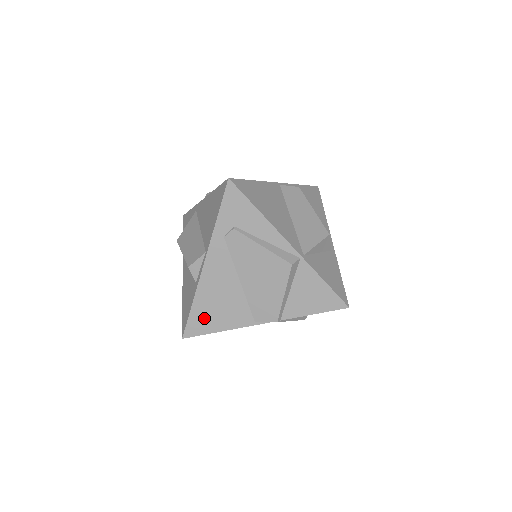
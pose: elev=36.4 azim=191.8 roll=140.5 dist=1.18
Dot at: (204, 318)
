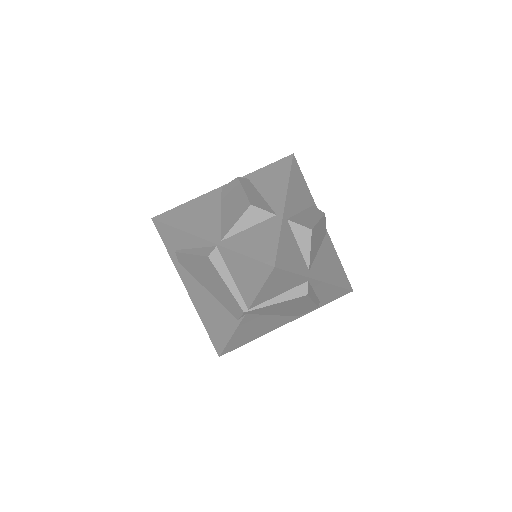
Dot at: (215, 333)
